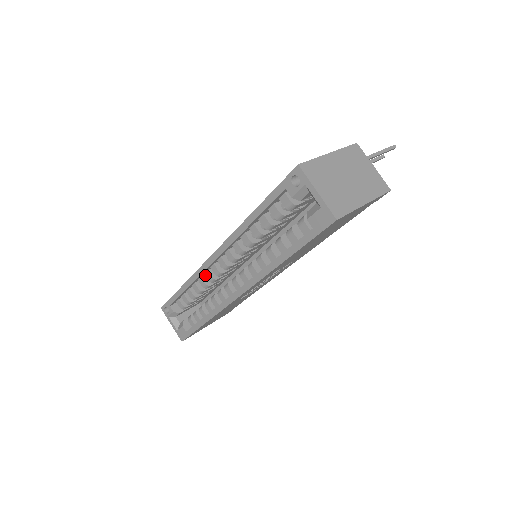
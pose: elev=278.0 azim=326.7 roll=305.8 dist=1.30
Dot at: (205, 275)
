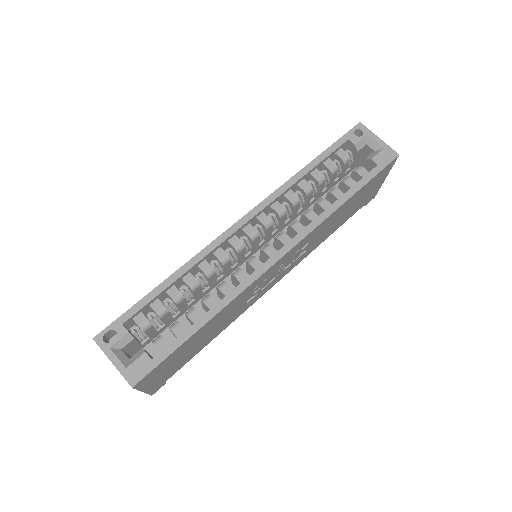
Dot at: (215, 254)
